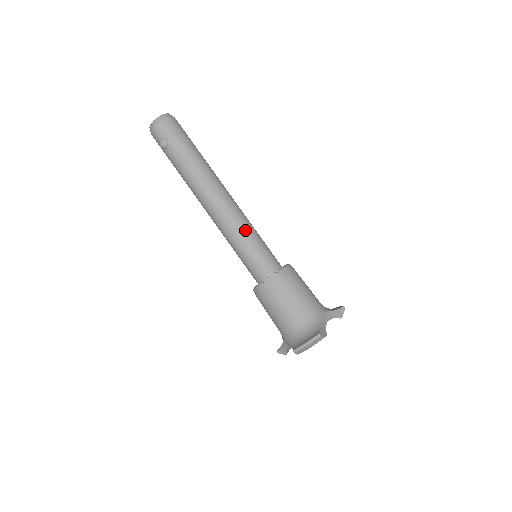
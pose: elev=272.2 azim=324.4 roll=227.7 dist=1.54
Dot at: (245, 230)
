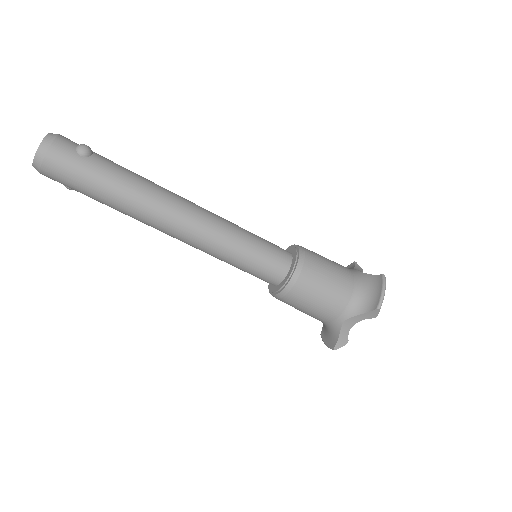
Dot at: (221, 258)
